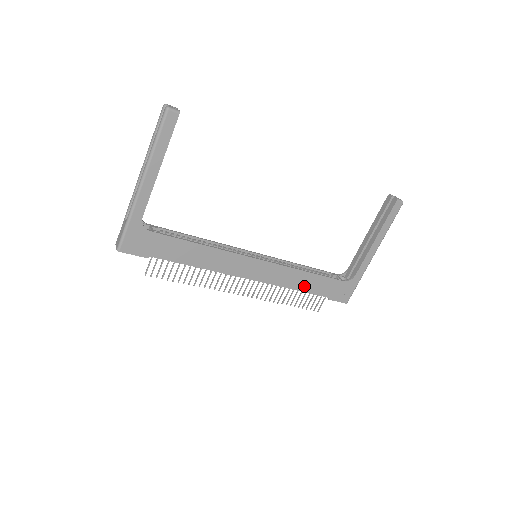
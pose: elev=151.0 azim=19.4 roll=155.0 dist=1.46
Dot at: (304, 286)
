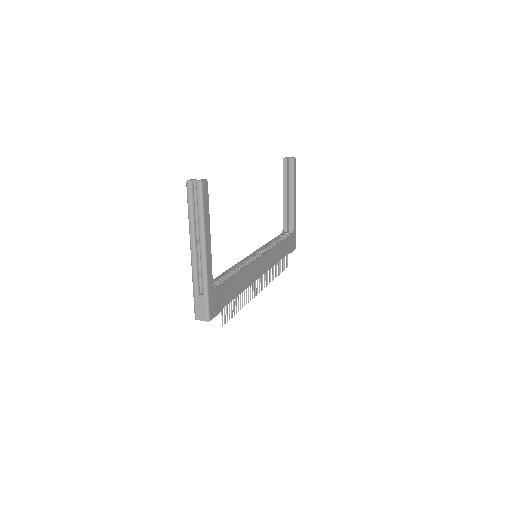
Dot at: (280, 255)
